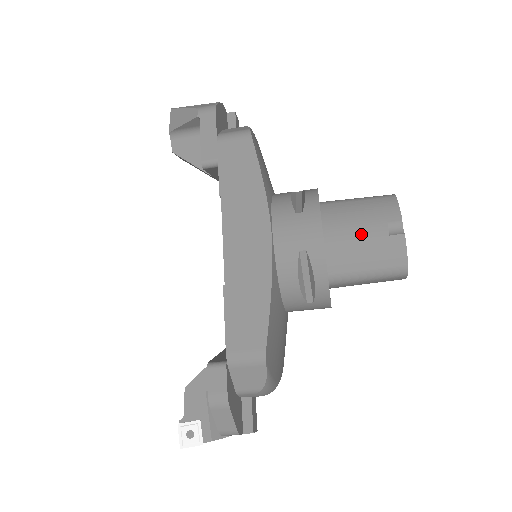
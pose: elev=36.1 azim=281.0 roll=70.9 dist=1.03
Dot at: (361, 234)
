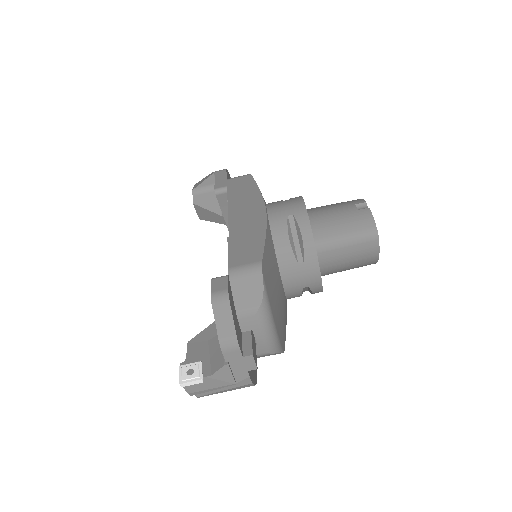
Dot at: (336, 212)
